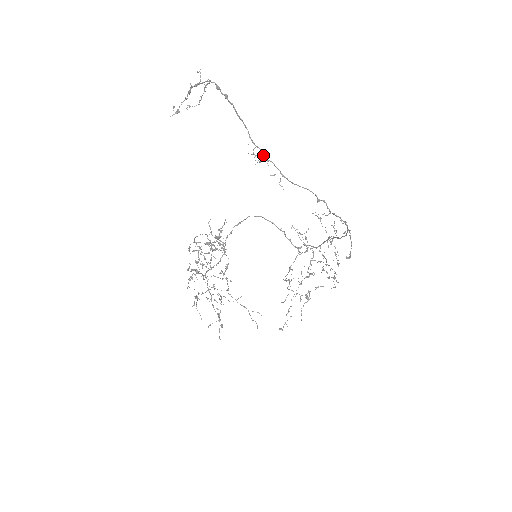
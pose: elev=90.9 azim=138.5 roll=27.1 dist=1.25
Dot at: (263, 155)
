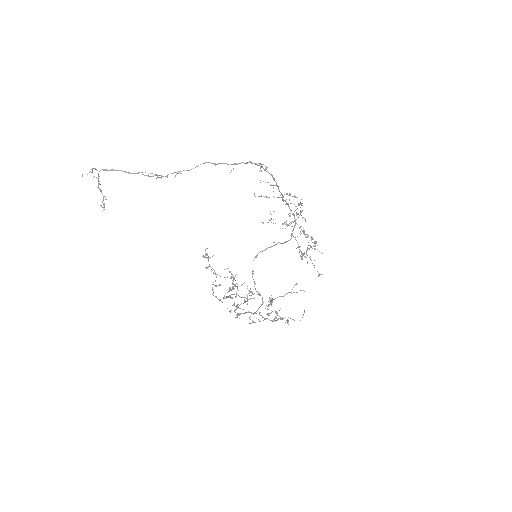
Dot at: (161, 176)
